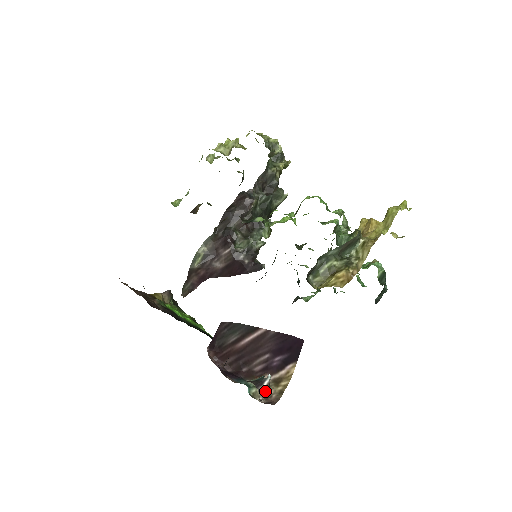
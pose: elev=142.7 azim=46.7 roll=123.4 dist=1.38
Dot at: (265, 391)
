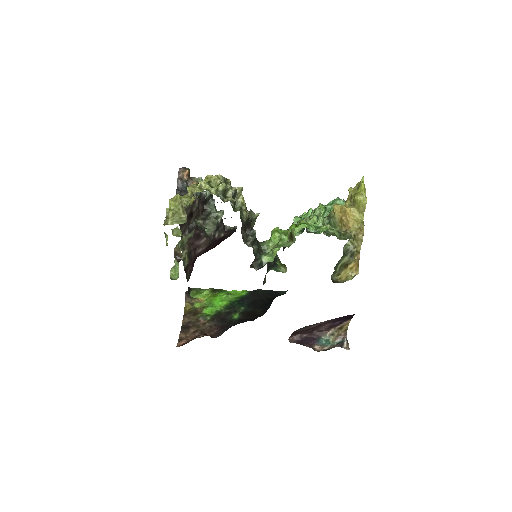
Dot at: (347, 346)
